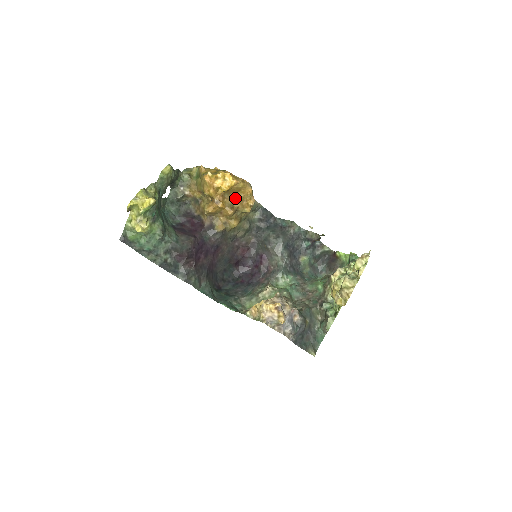
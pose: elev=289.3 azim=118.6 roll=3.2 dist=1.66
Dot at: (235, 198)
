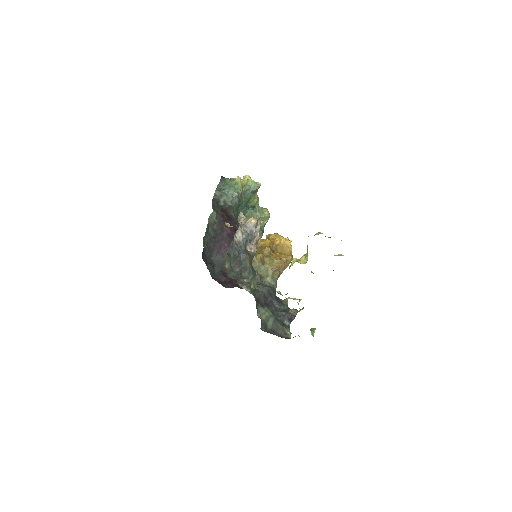
Dot at: (277, 253)
